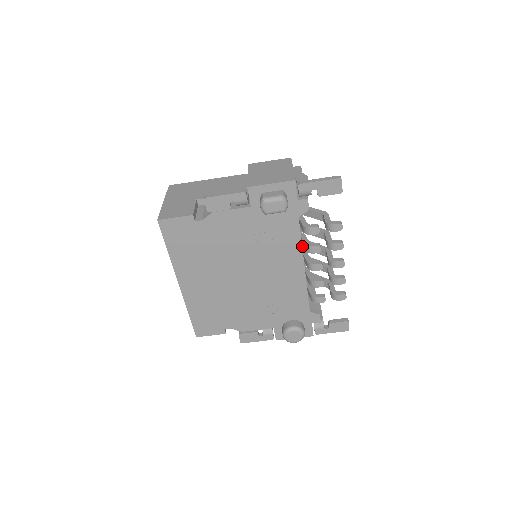
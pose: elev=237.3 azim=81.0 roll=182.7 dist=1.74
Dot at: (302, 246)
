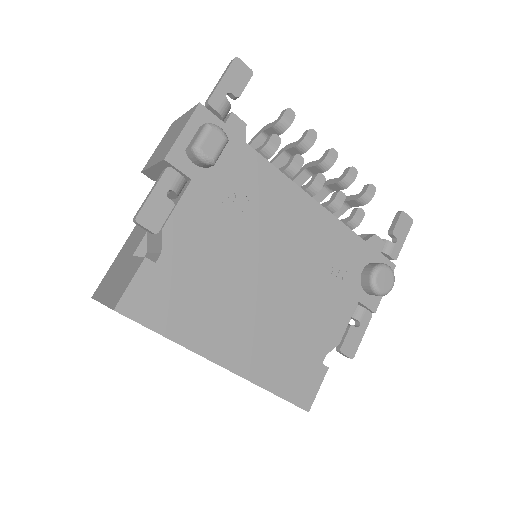
Dot at: occluded
